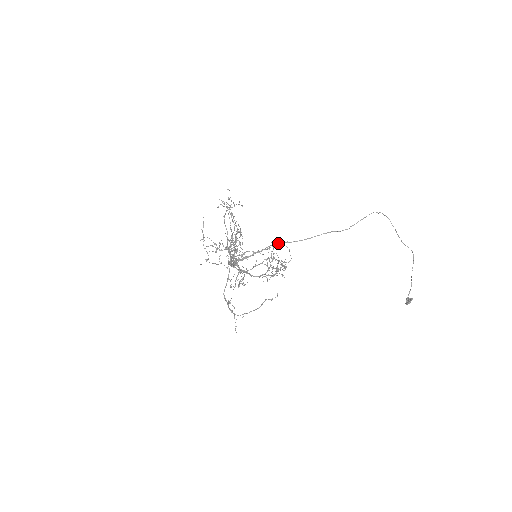
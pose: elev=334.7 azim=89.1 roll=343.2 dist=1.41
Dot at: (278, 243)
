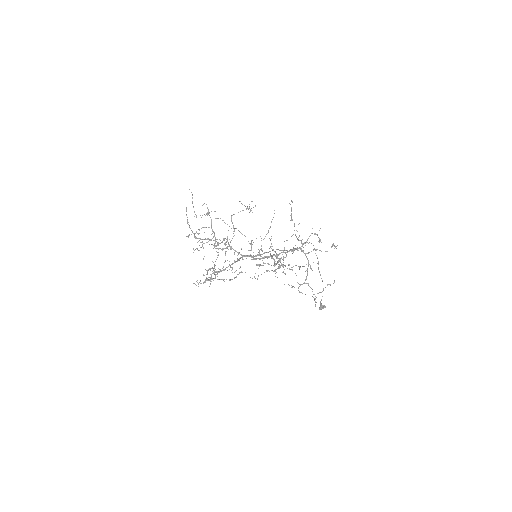
Dot at: occluded
